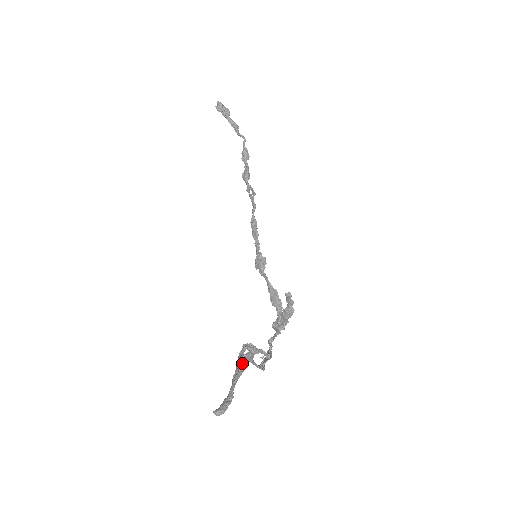
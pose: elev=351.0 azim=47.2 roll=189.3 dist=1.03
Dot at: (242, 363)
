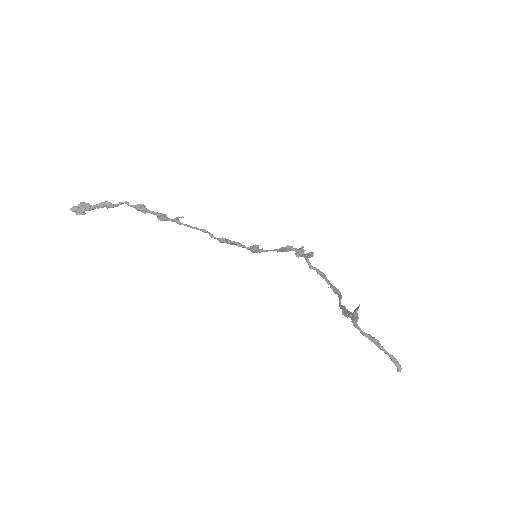
Dot at: (371, 337)
